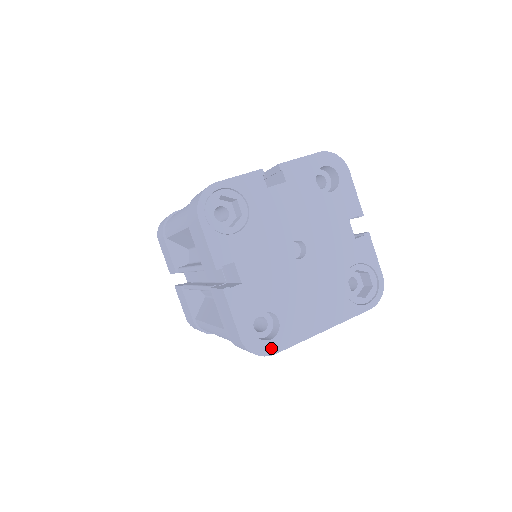
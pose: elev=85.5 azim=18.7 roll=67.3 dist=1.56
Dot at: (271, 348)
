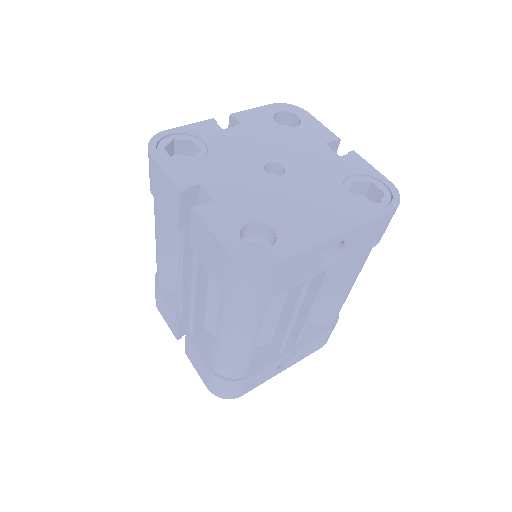
Dot at: (272, 257)
